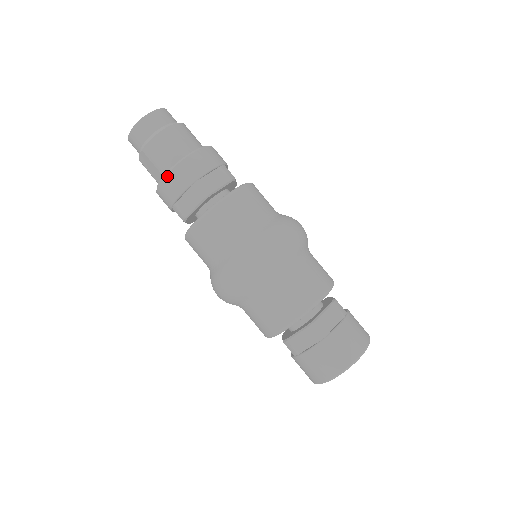
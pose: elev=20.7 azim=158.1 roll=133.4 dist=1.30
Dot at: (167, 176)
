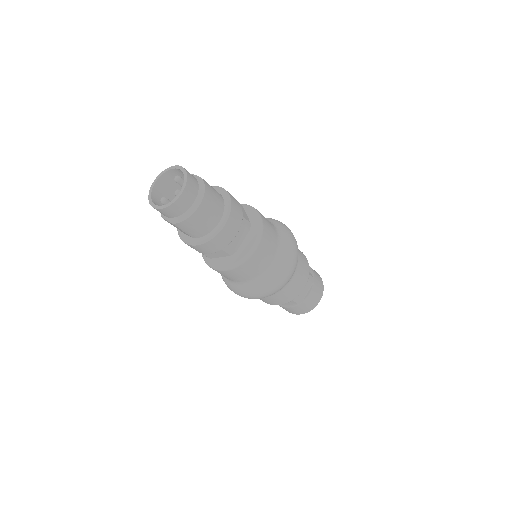
Dot at: (200, 245)
